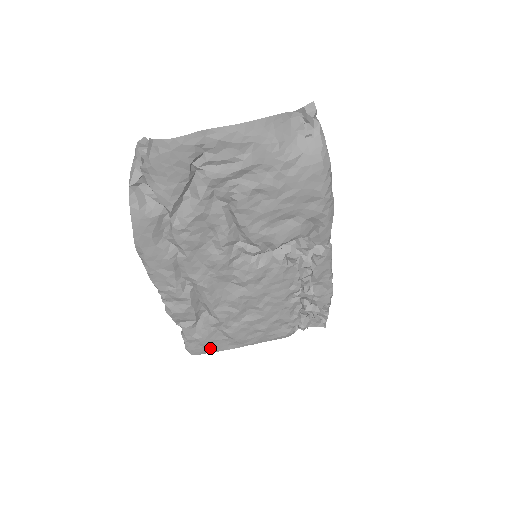
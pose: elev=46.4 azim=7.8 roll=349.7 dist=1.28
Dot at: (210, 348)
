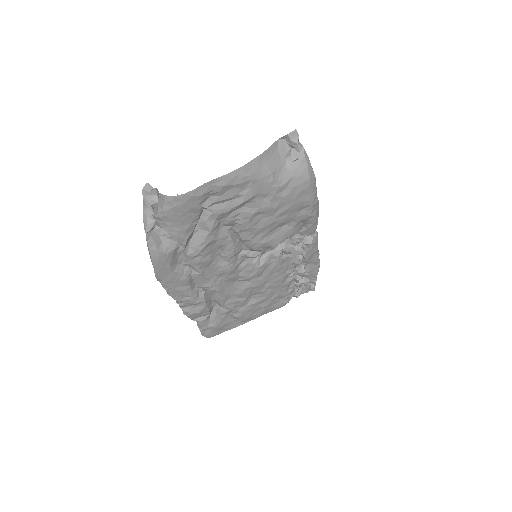
Dot at: (222, 330)
